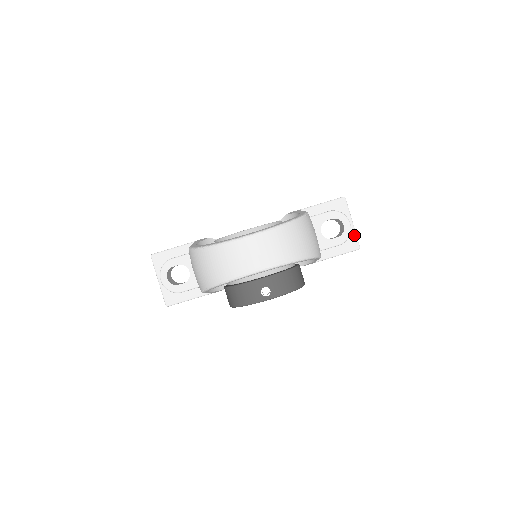
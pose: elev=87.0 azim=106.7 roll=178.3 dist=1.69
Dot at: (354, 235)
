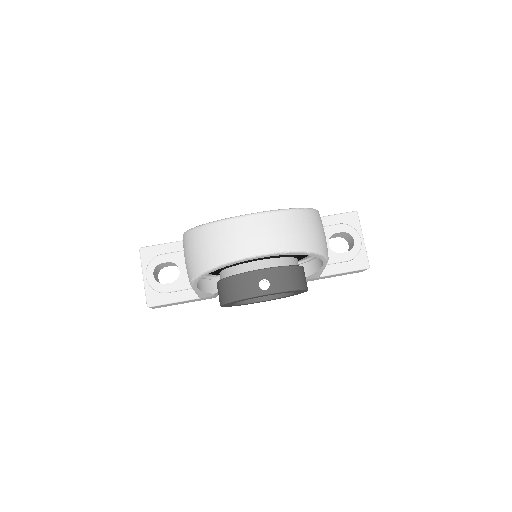
Dot at: (364, 252)
